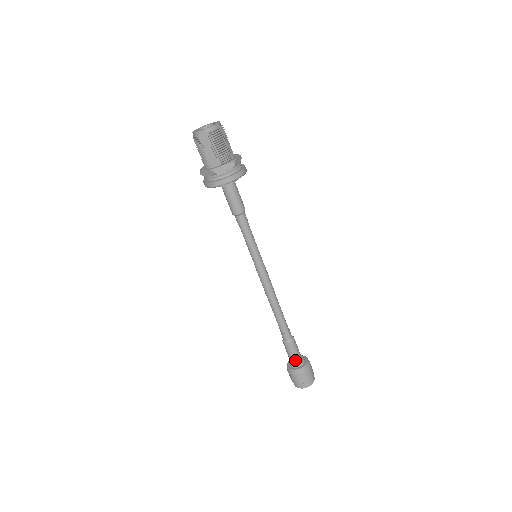
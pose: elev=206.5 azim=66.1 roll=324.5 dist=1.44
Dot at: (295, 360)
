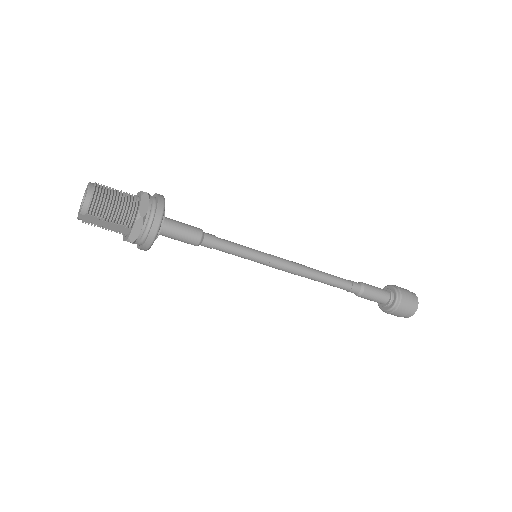
Dot at: (381, 302)
